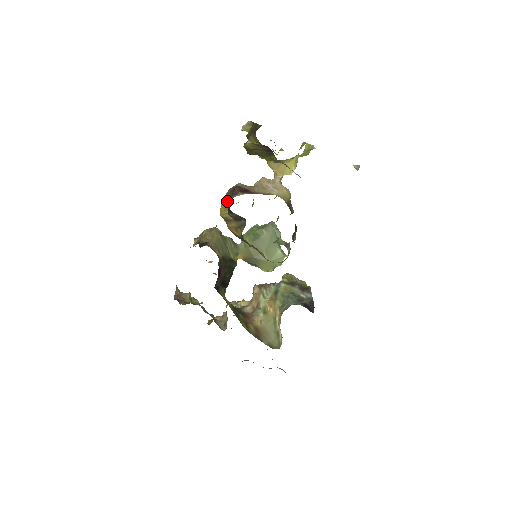
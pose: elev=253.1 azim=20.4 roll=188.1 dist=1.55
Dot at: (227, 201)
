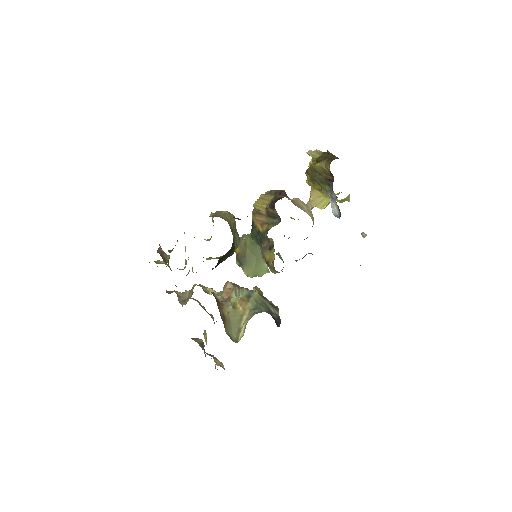
Dot at: (268, 197)
